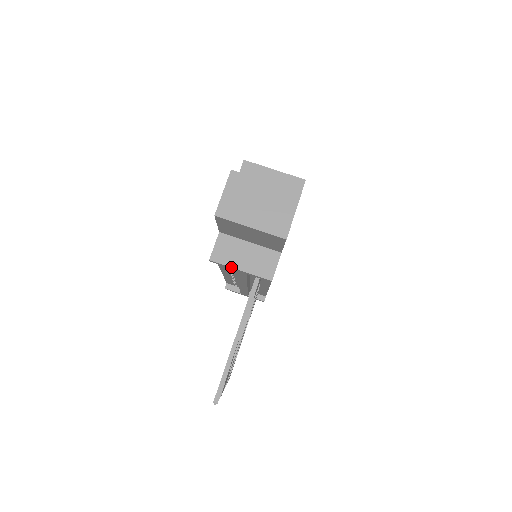
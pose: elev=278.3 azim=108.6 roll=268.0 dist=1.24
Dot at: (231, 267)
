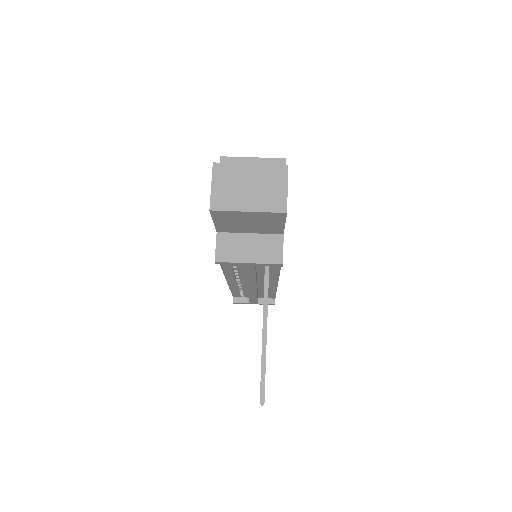
Dot at: (238, 262)
